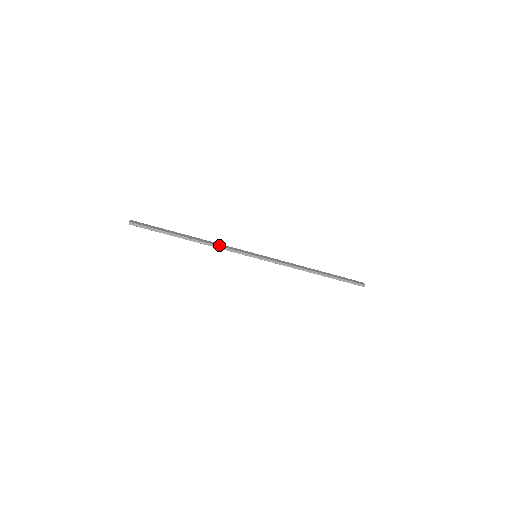
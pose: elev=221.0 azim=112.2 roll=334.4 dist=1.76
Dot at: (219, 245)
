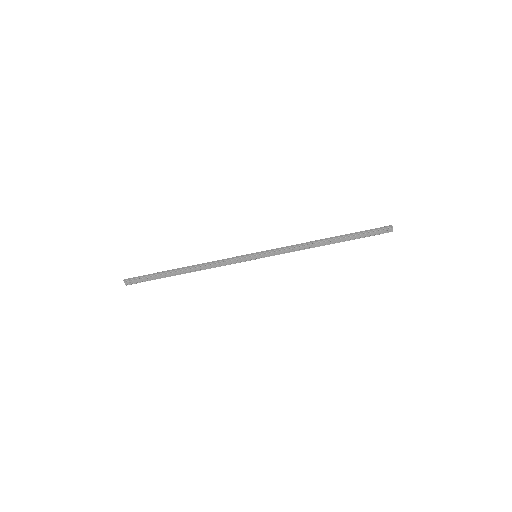
Dot at: (214, 262)
